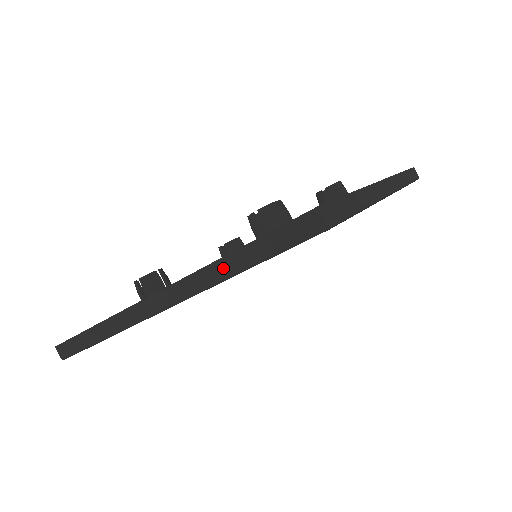
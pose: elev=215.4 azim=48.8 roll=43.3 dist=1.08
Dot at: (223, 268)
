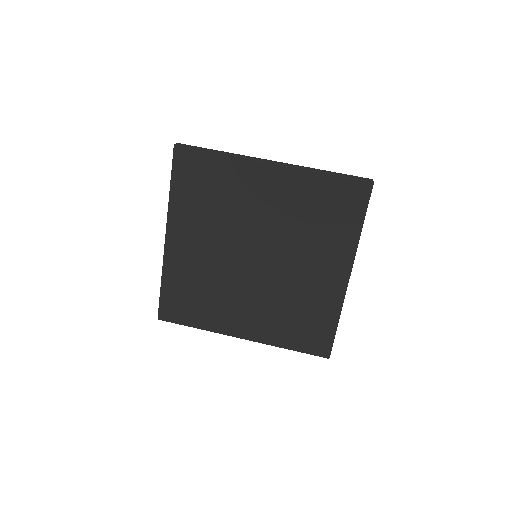
Dot at: occluded
